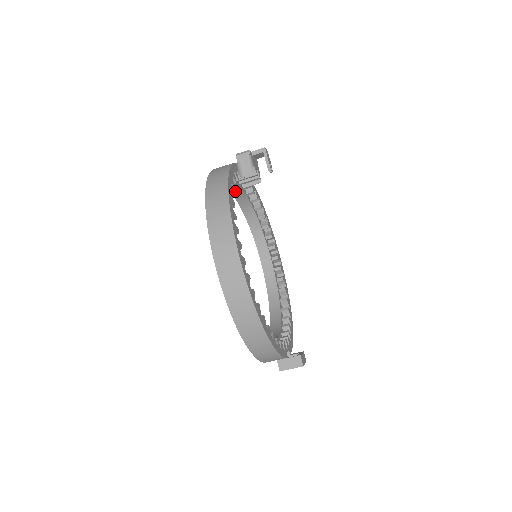
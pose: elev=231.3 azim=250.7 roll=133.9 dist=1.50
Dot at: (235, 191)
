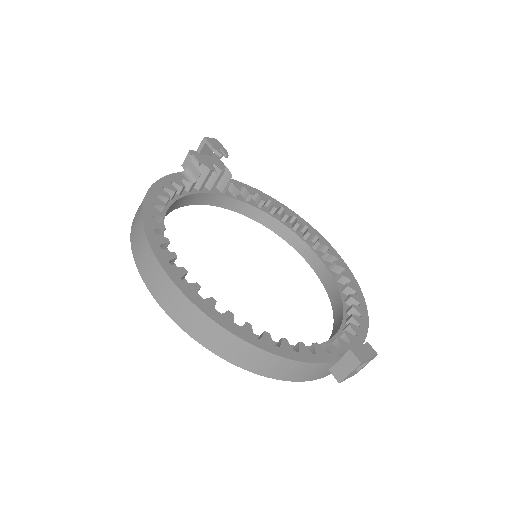
Dot at: (214, 201)
